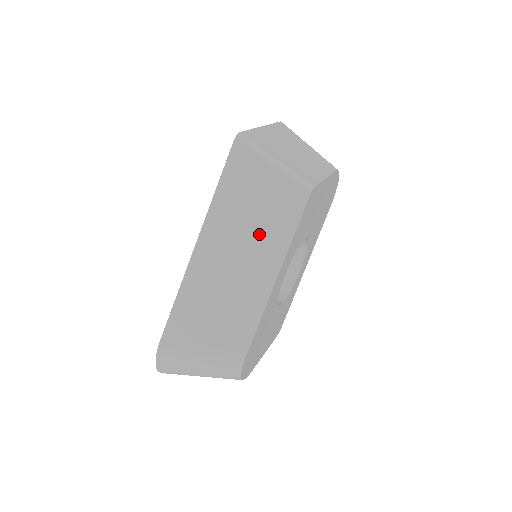
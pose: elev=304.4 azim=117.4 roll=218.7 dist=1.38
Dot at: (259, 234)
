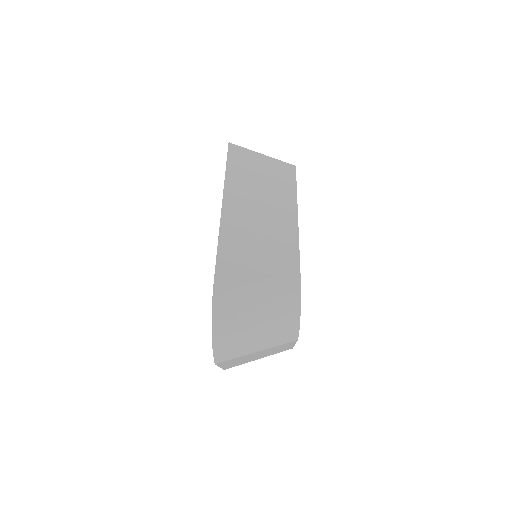
Dot at: (271, 192)
